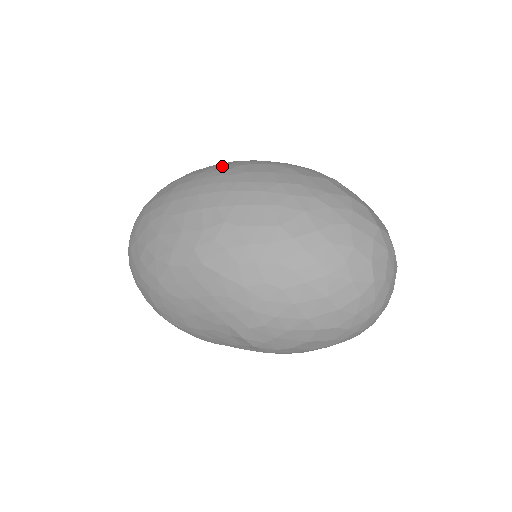
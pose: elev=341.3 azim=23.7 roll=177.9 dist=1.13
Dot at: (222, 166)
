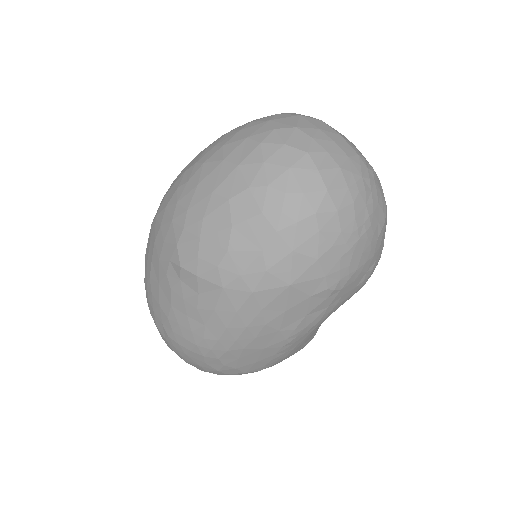
Dot at: occluded
